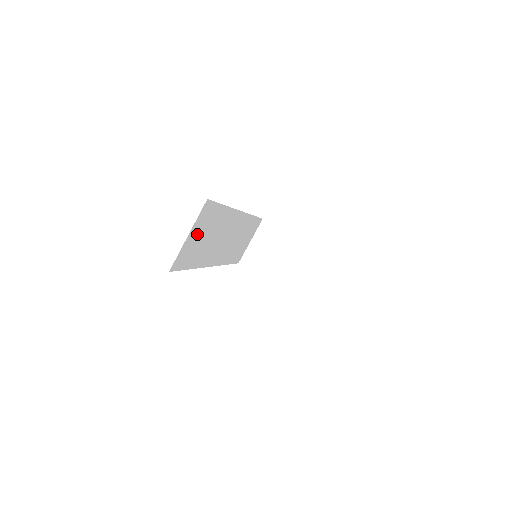
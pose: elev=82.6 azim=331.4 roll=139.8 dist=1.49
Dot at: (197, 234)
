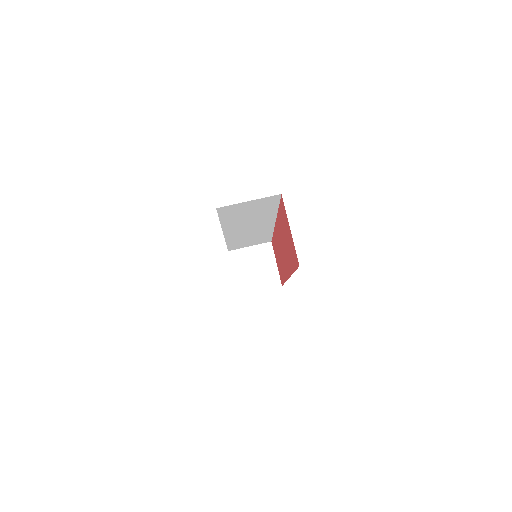
Dot at: (251, 206)
